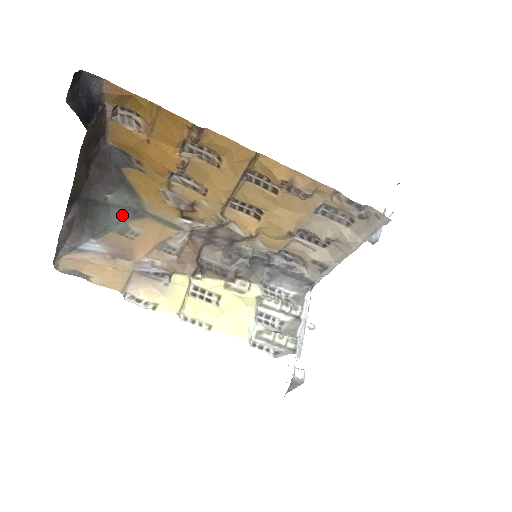
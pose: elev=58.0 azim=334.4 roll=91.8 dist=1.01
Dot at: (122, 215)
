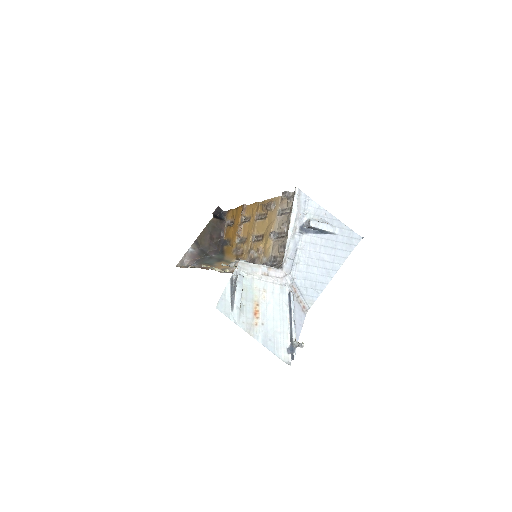
Dot at: (214, 261)
